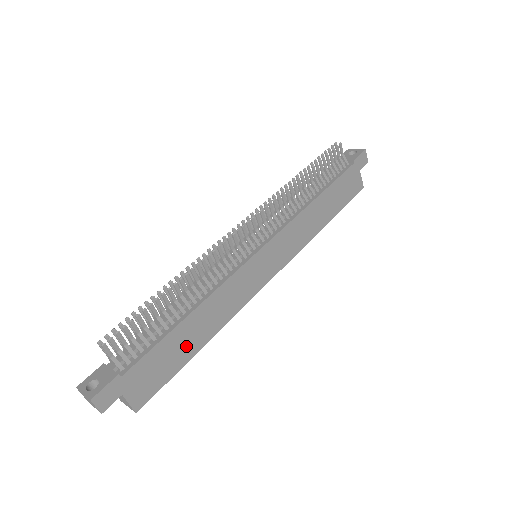
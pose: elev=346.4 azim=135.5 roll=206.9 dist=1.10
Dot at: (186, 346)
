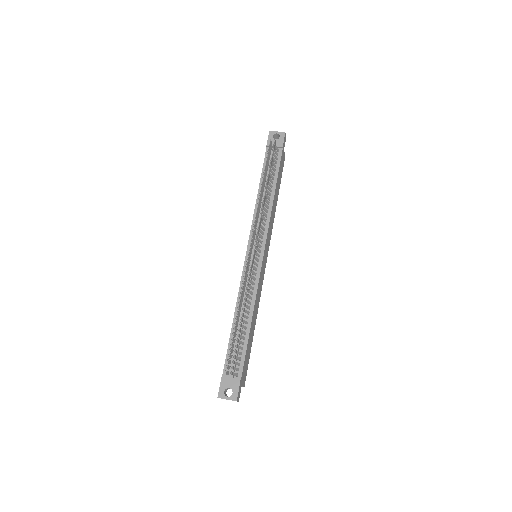
Dot at: (251, 338)
